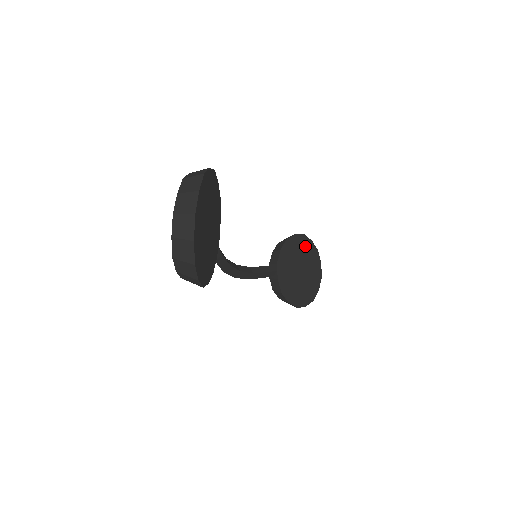
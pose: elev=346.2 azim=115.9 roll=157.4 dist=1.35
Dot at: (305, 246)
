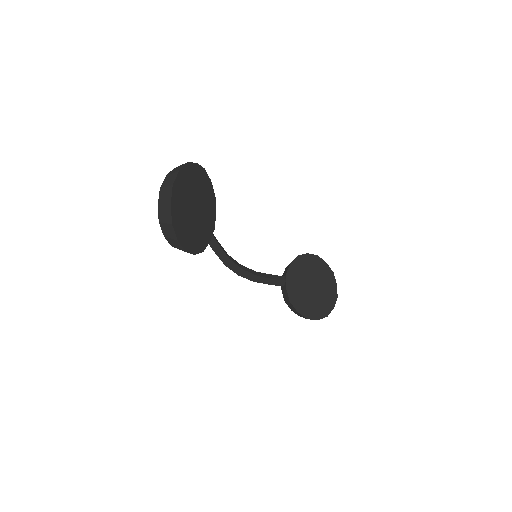
Dot at: (318, 266)
